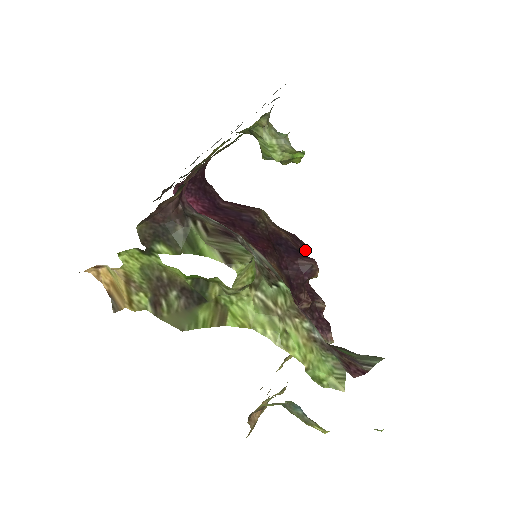
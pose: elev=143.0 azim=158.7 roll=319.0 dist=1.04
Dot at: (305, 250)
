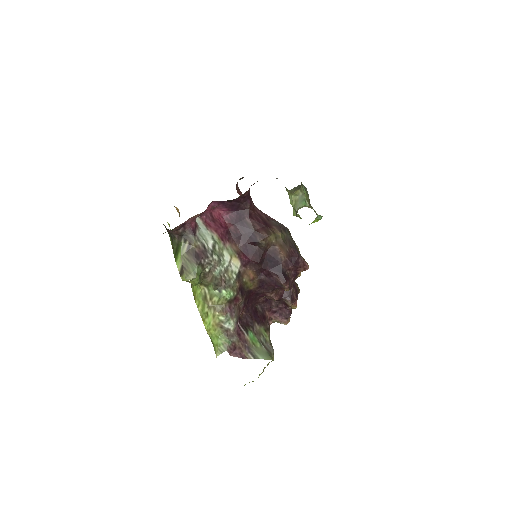
Dot at: (299, 269)
